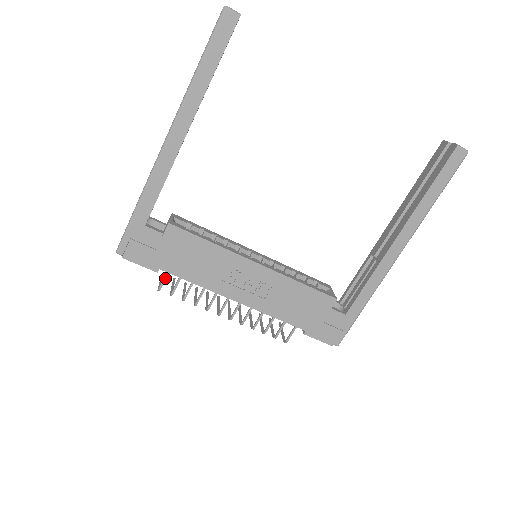
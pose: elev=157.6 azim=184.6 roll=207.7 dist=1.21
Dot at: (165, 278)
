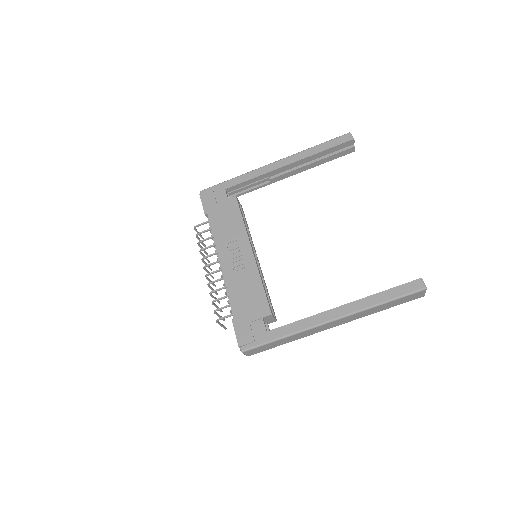
Dot at: (204, 223)
